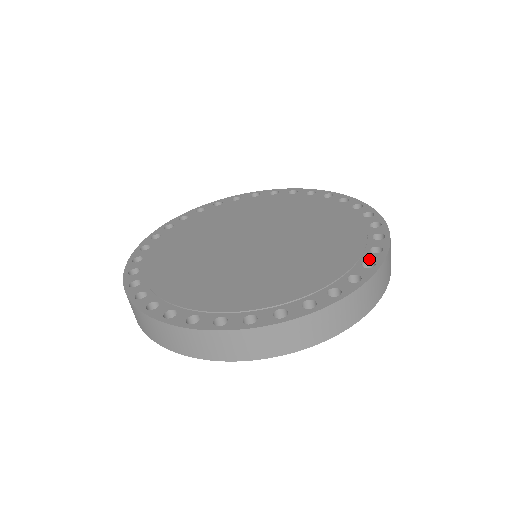
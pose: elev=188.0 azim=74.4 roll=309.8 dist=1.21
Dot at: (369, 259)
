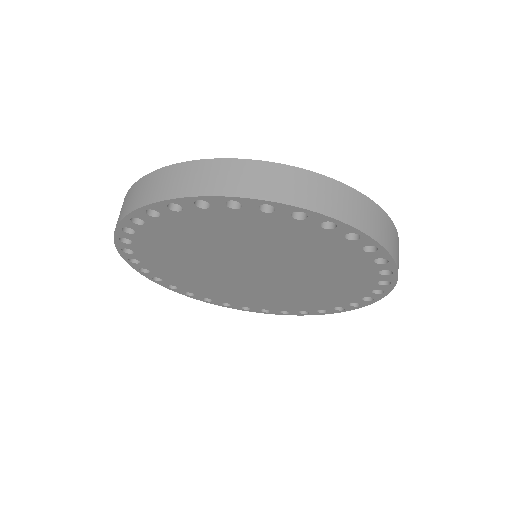
Dot at: occluded
